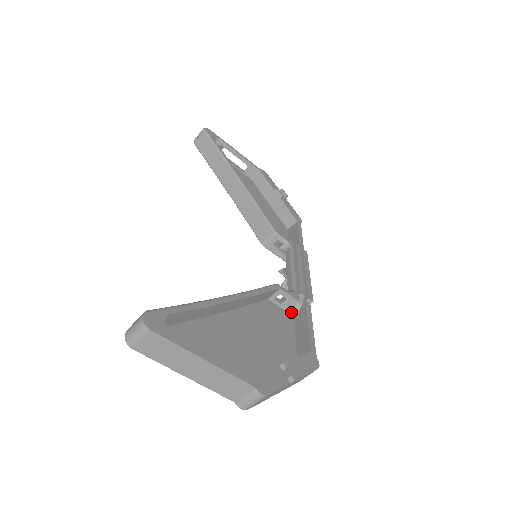
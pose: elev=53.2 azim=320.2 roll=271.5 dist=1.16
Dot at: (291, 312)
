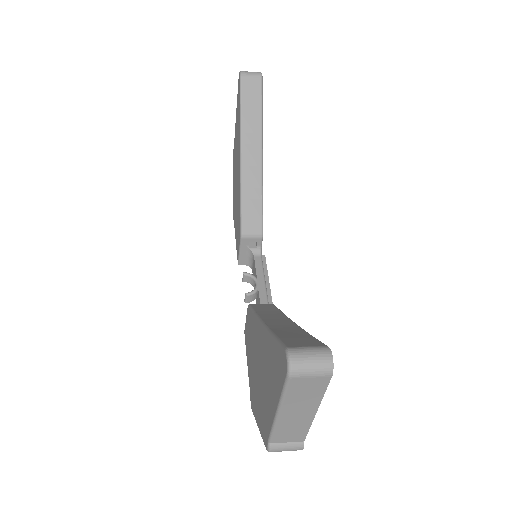
Dot at: occluded
